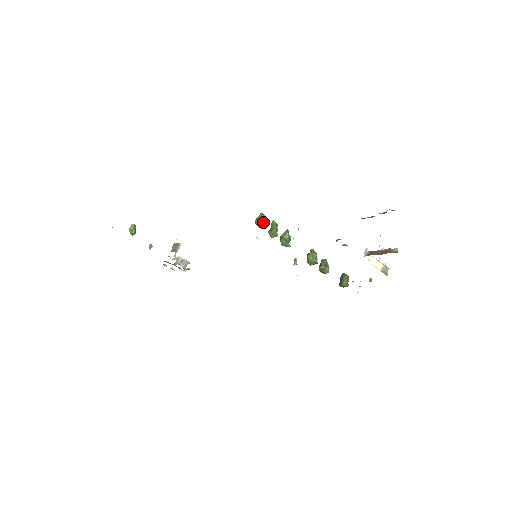
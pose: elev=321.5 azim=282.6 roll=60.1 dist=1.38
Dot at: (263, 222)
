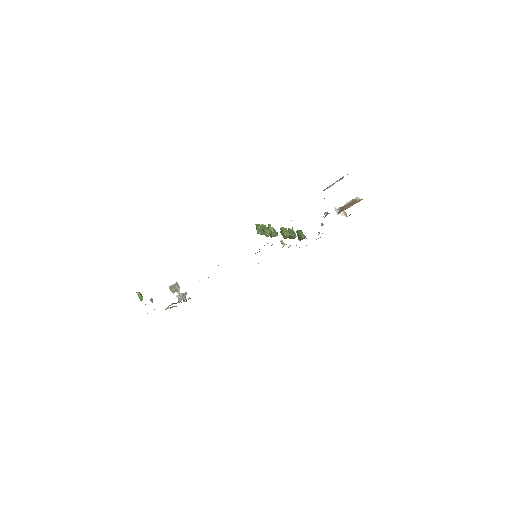
Dot at: (262, 230)
